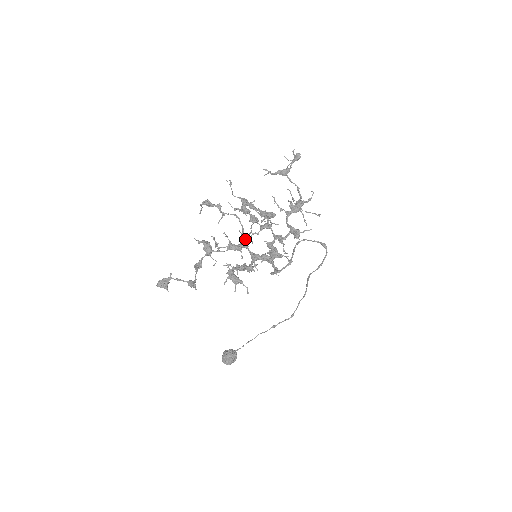
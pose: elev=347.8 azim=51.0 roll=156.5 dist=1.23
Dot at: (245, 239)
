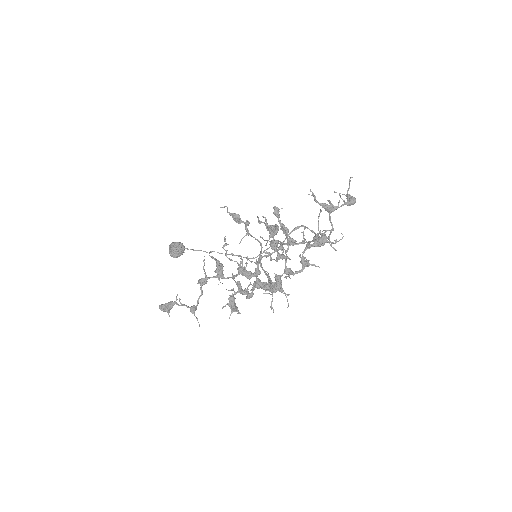
Dot at: (259, 271)
